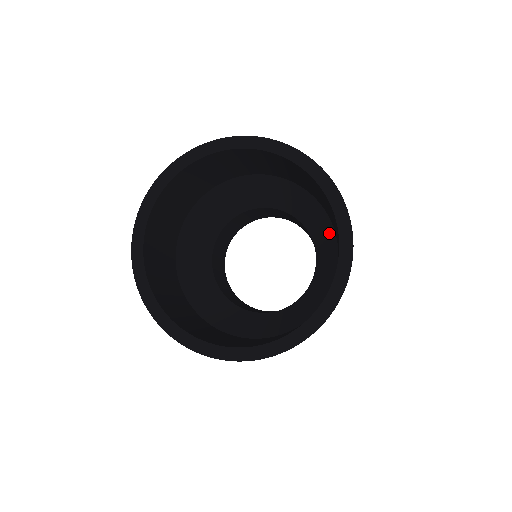
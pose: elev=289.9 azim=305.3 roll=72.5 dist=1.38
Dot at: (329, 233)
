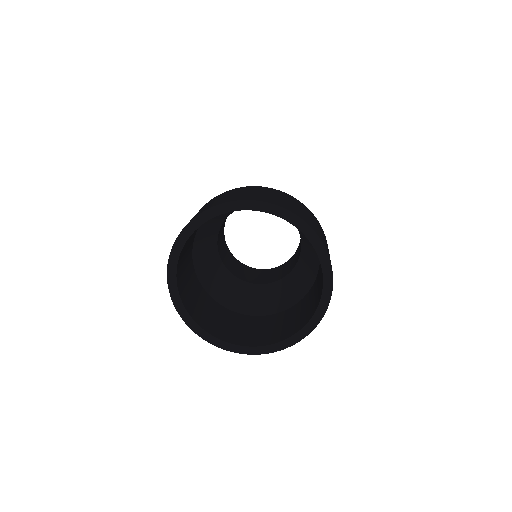
Dot at: occluded
